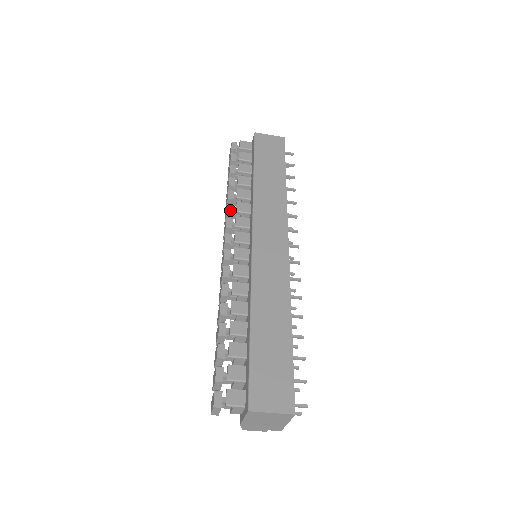
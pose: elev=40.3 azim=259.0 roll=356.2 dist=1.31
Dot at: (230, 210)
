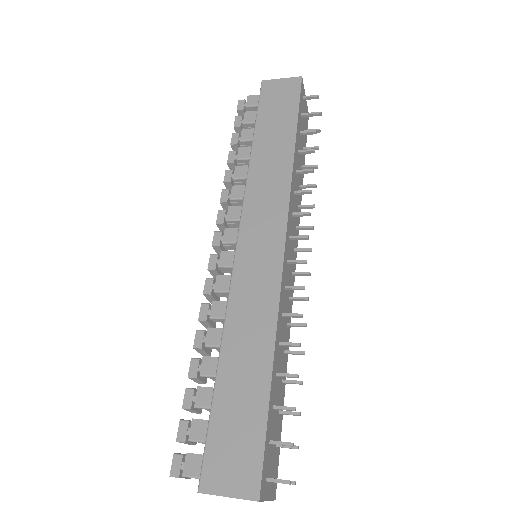
Dot at: (224, 198)
